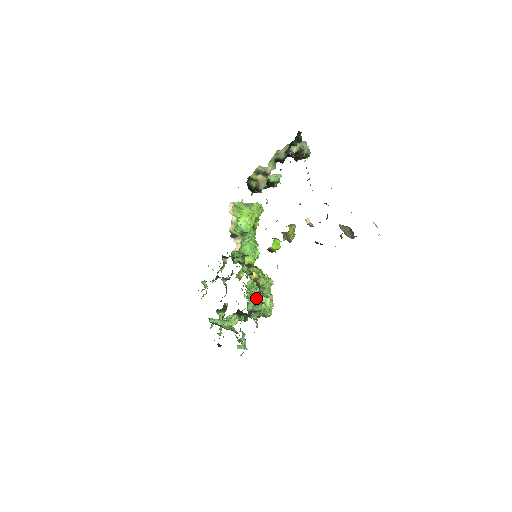
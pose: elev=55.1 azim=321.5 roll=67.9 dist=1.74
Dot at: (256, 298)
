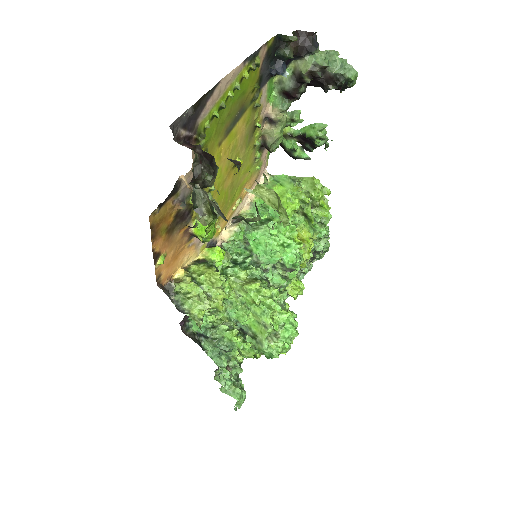
Dot at: (250, 323)
